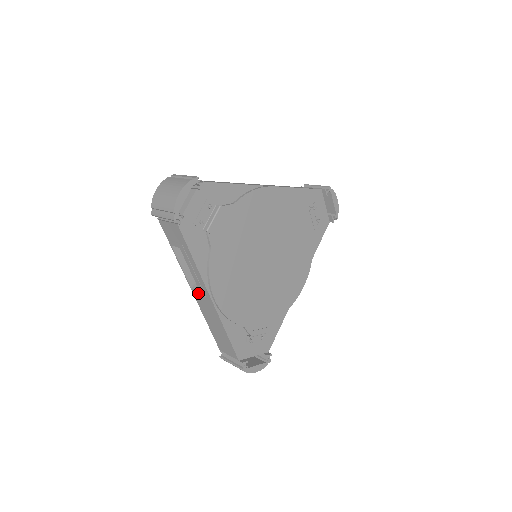
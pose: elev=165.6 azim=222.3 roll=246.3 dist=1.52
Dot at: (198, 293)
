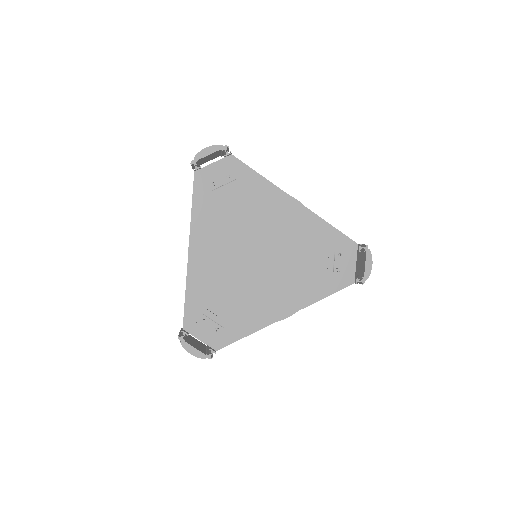
Dot at: occluded
